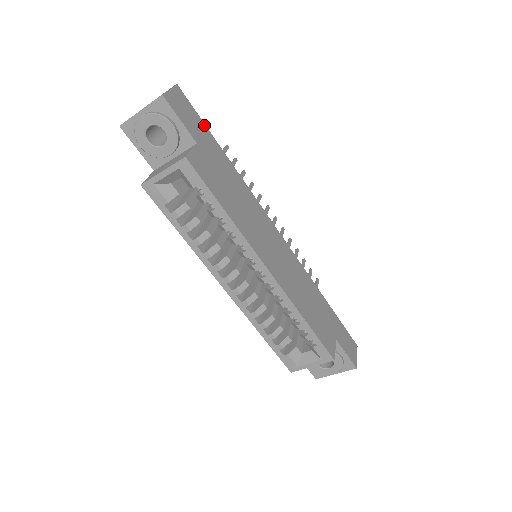
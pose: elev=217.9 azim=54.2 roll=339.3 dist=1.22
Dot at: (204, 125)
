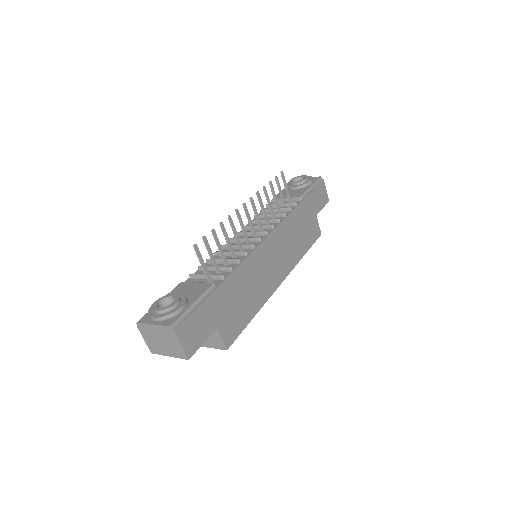
Dot at: (202, 306)
